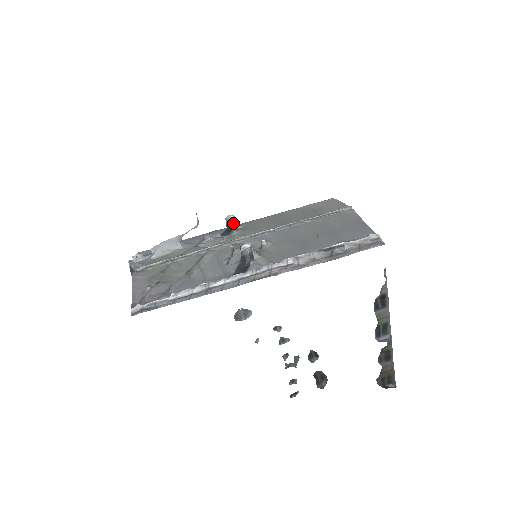
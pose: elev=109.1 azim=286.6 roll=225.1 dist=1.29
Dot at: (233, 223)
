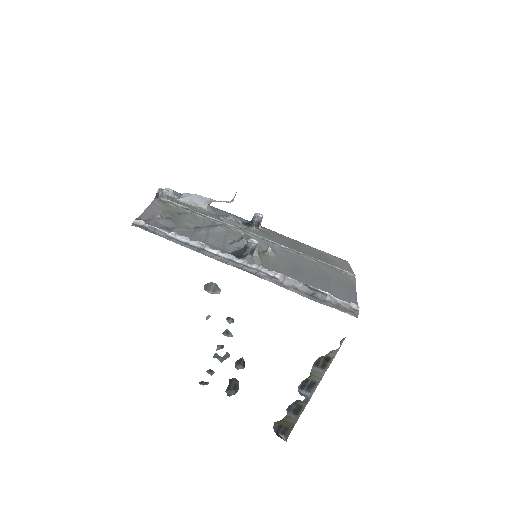
Dot at: (258, 221)
